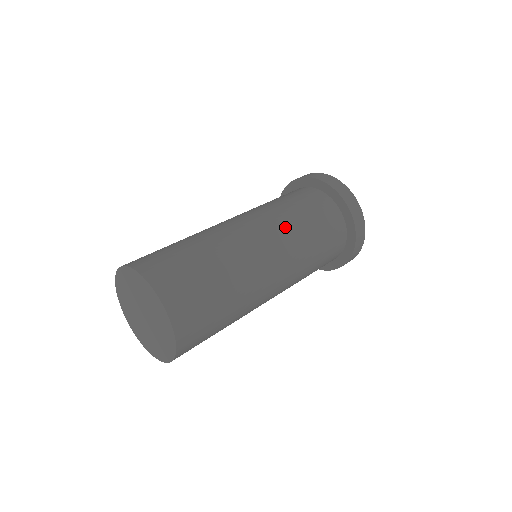
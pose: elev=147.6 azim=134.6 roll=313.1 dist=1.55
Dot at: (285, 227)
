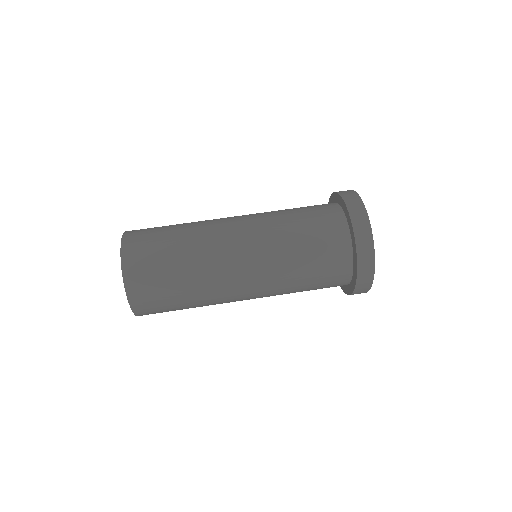
Dot at: (276, 272)
